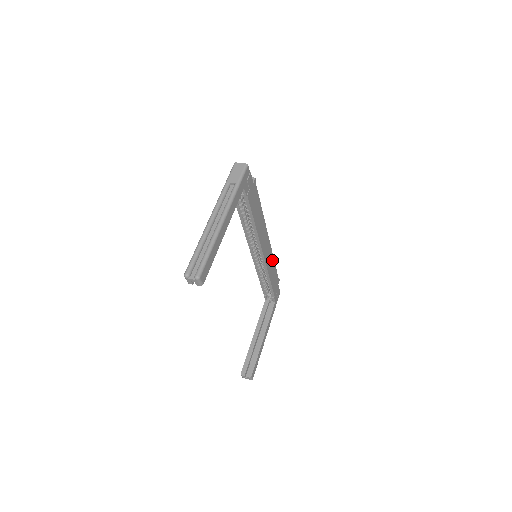
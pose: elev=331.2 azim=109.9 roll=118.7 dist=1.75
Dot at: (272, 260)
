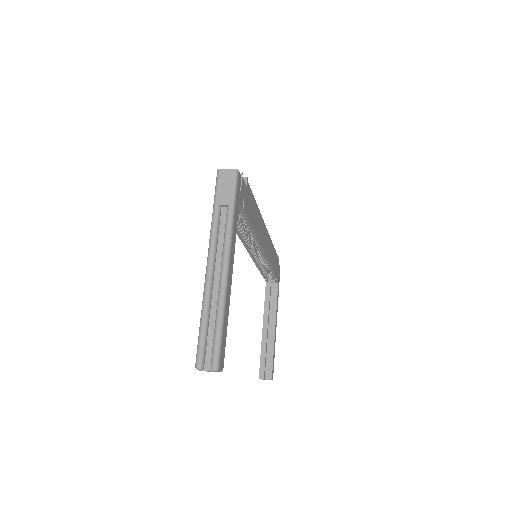
Dot at: (271, 246)
